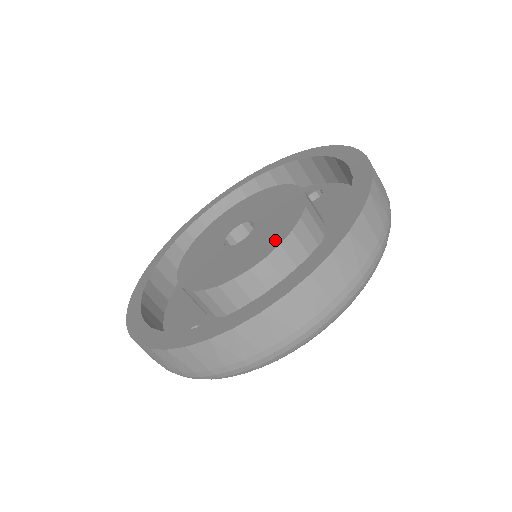
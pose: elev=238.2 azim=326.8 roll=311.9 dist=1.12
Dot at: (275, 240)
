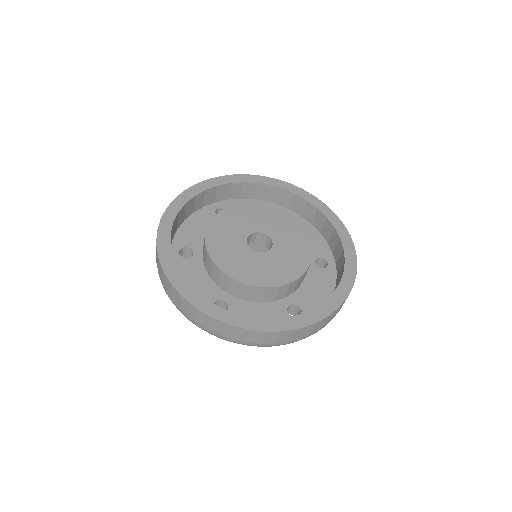
Dot at: (300, 266)
